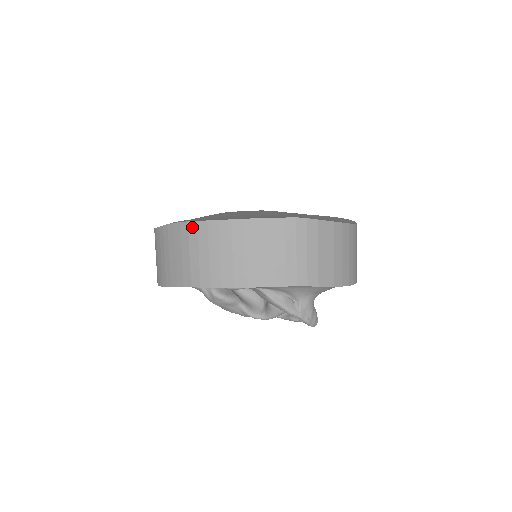
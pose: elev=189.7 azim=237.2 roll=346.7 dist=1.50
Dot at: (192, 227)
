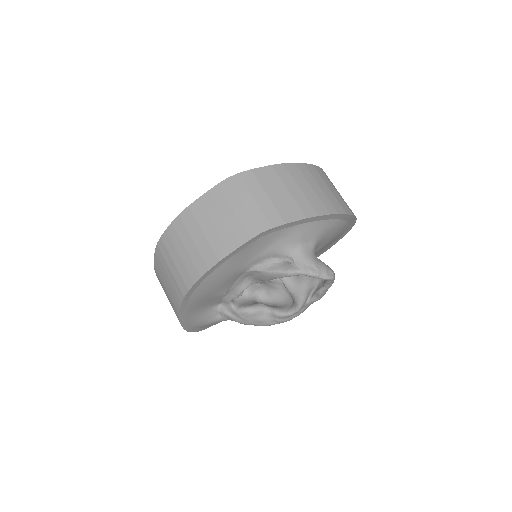
Dot at: (160, 245)
